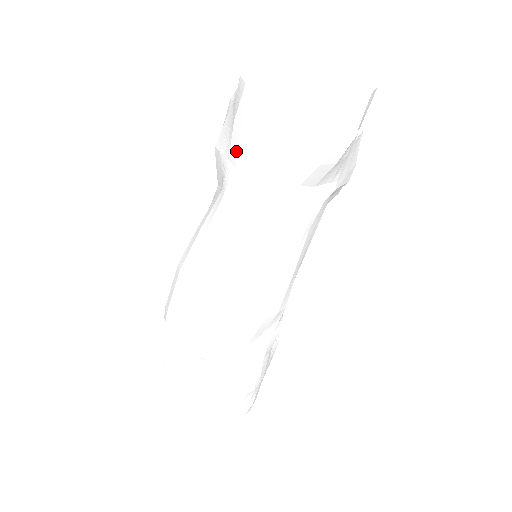
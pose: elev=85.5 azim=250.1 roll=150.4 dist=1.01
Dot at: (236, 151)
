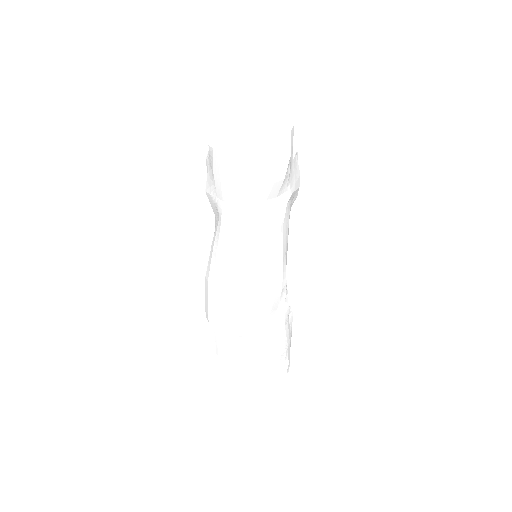
Dot at: (220, 191)
